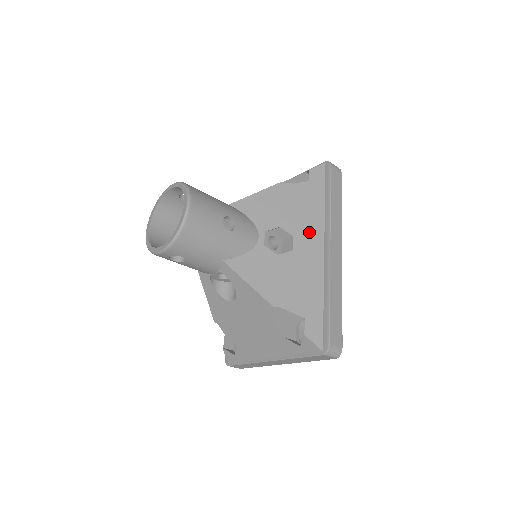
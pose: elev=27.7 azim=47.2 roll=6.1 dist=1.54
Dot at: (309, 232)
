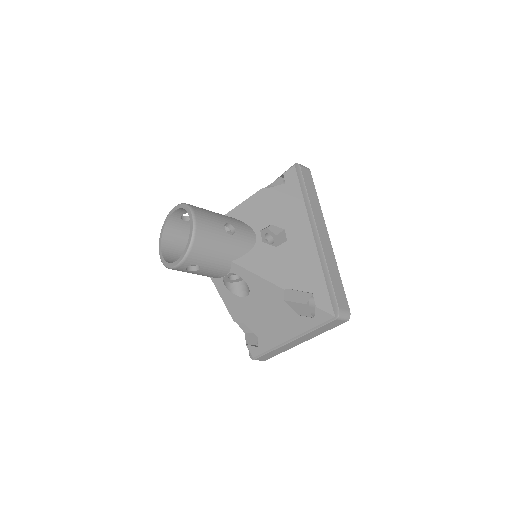
Dot at: (297, 223)
